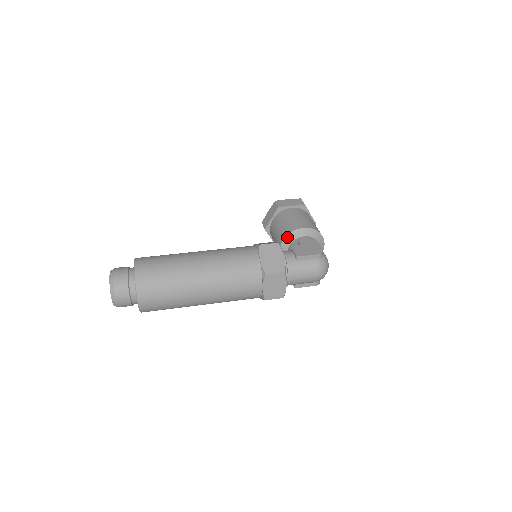
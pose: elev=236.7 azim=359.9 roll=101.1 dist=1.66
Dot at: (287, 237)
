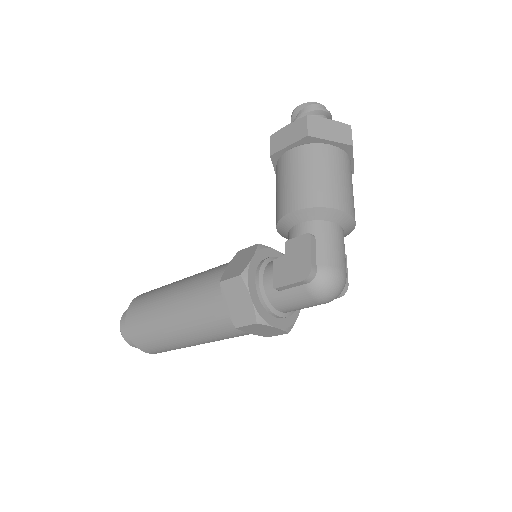
Dot at: (278, 227)
